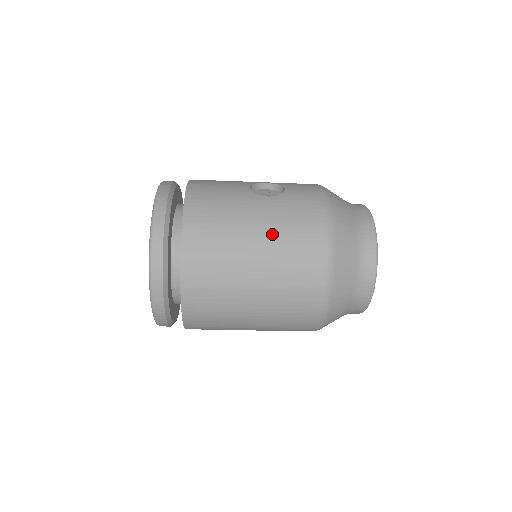
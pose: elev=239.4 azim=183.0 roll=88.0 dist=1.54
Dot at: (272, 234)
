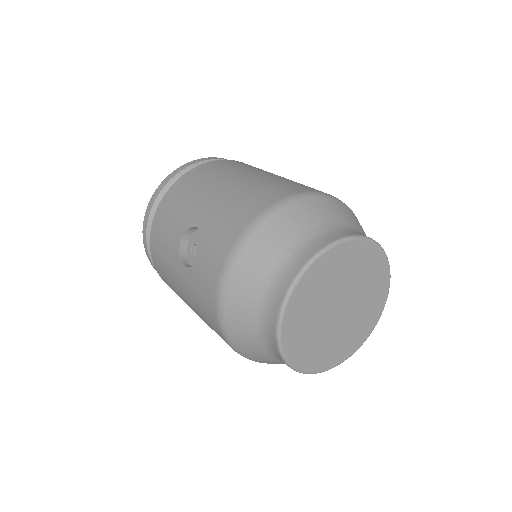
Dot at: (194, 309)
